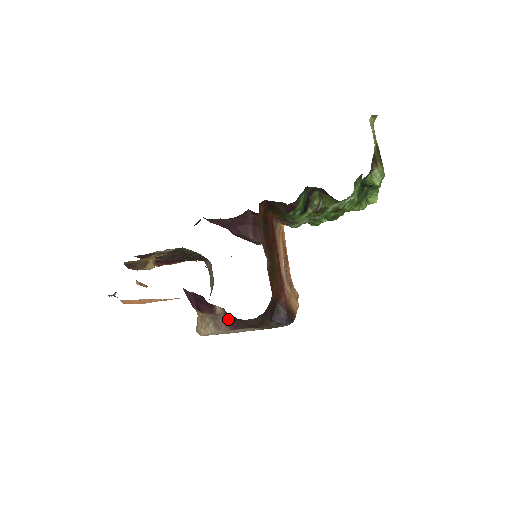
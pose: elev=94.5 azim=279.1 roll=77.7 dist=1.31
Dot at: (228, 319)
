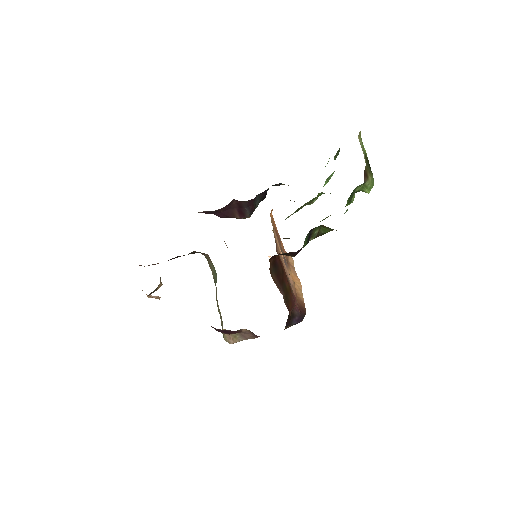
Dot at: (254, 334)
